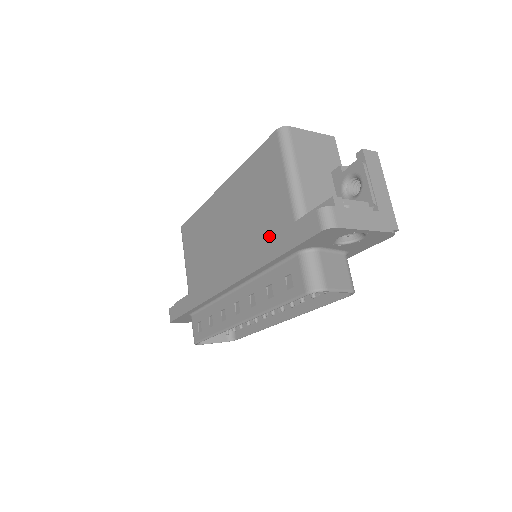
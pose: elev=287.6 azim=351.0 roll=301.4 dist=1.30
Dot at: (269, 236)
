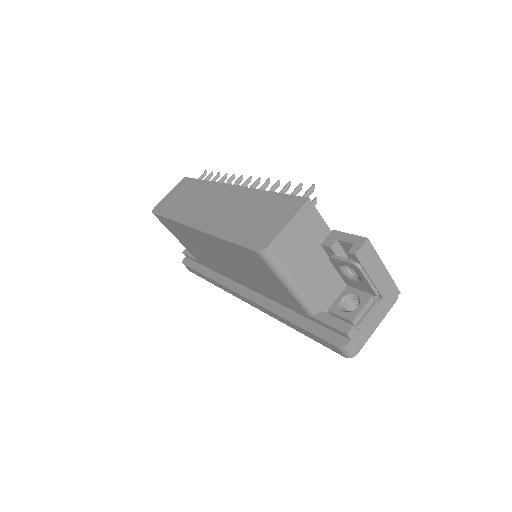
Dot at: (281, 302)
